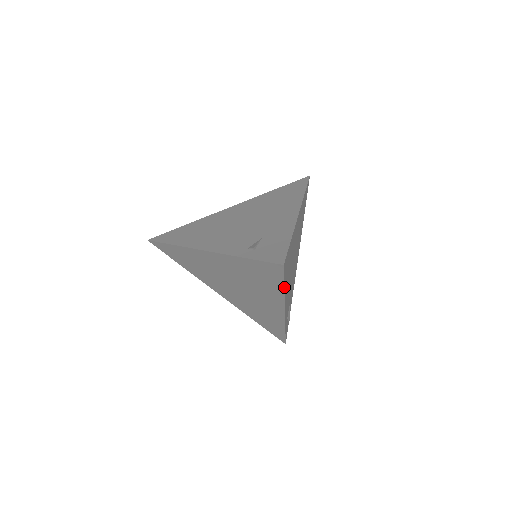
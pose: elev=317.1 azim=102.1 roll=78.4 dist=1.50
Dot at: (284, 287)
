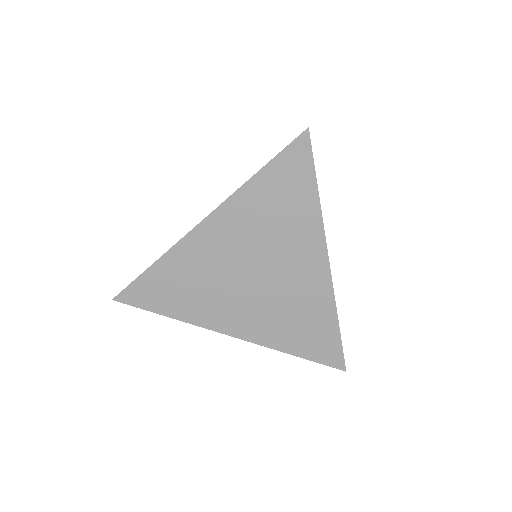
Dot at: (317, 188)
